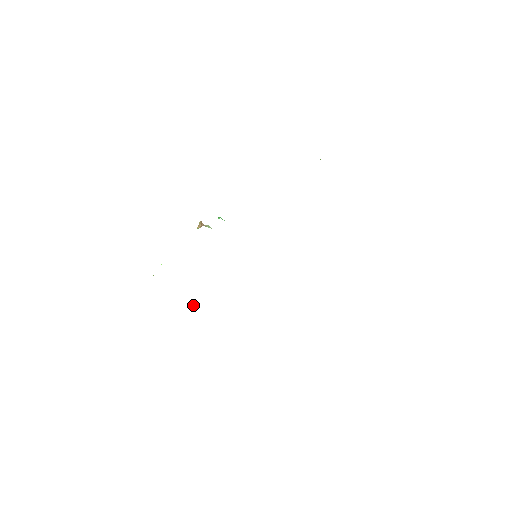
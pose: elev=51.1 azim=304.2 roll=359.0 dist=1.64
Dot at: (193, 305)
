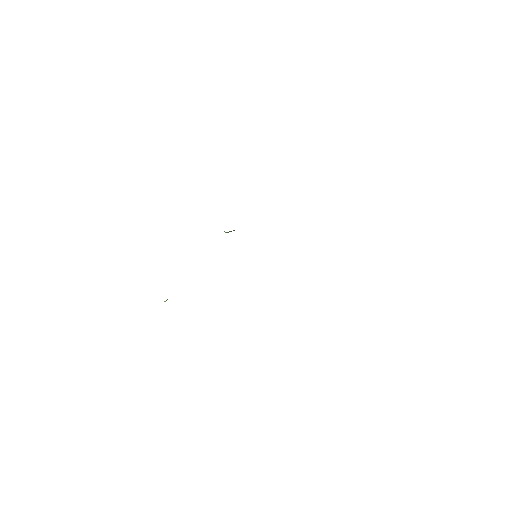
Dot at: occluded
